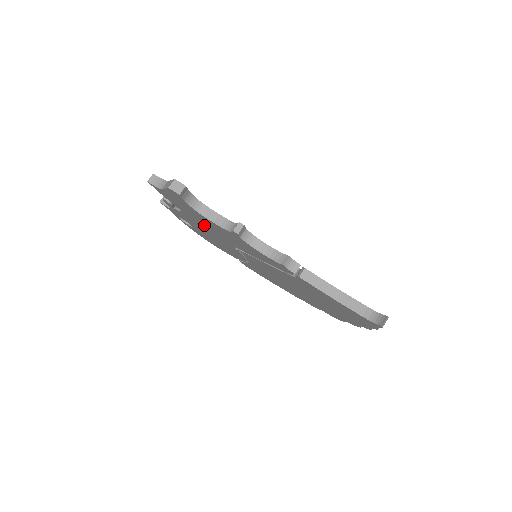
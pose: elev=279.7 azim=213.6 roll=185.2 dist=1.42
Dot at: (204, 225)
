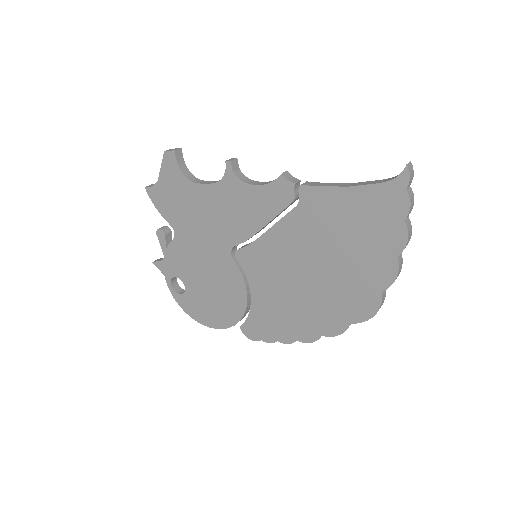
Dot at: (198, 233)
